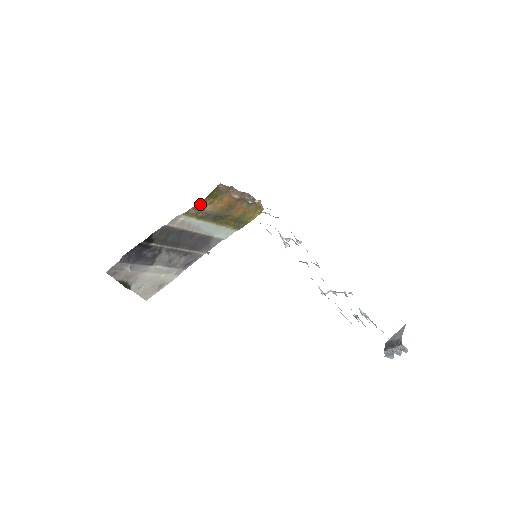
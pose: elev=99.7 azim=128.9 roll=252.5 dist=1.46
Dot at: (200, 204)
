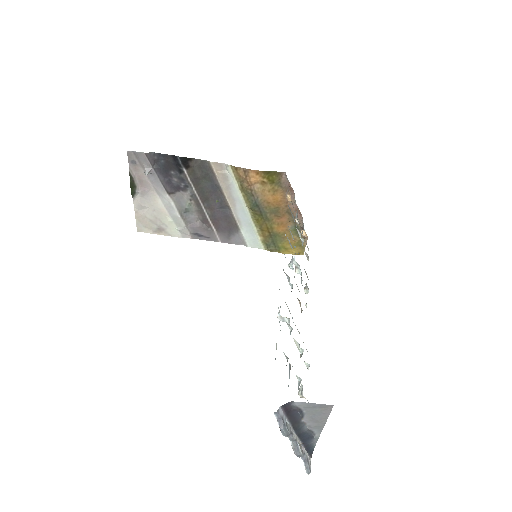
Dot at: (253, 172)
